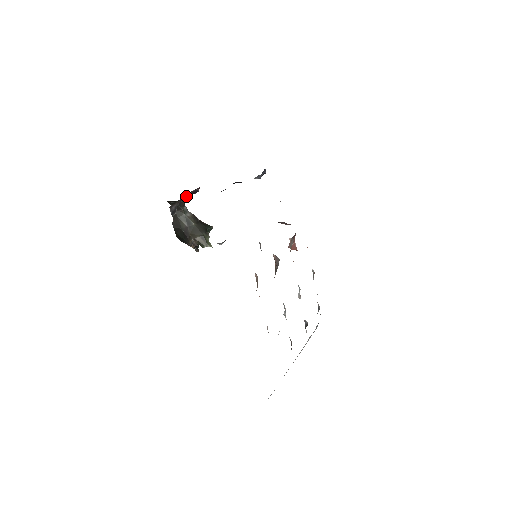
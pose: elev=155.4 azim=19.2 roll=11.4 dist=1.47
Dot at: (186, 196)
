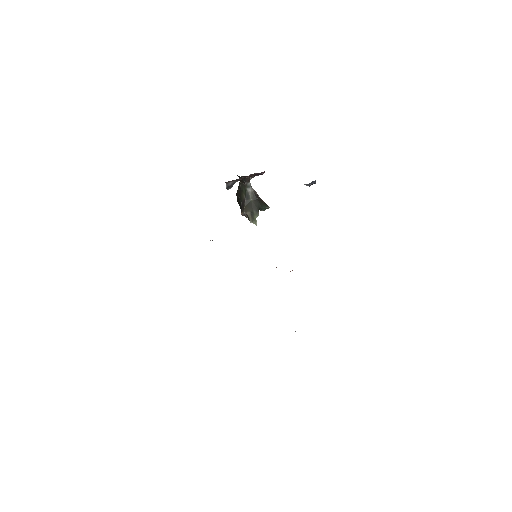
Dot at: occluded
